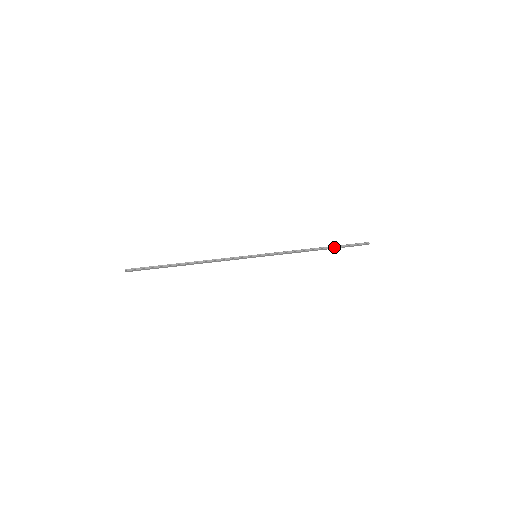
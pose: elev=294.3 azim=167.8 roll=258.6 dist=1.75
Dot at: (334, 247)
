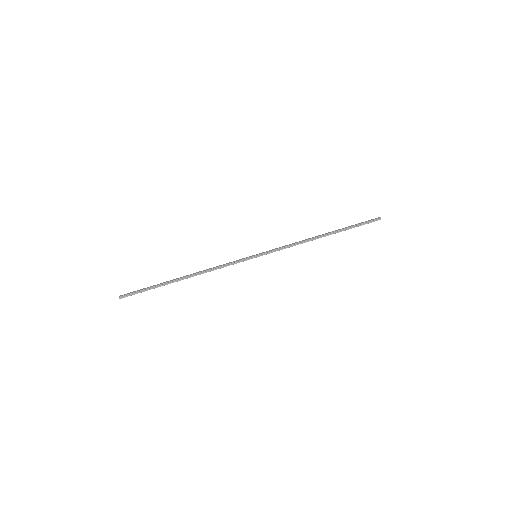
Dot at: (341, 231)
